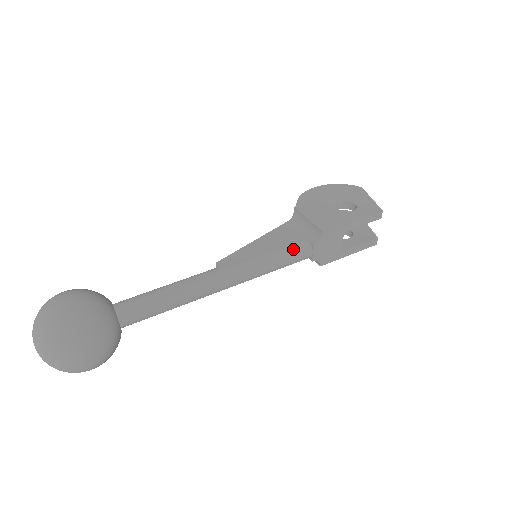
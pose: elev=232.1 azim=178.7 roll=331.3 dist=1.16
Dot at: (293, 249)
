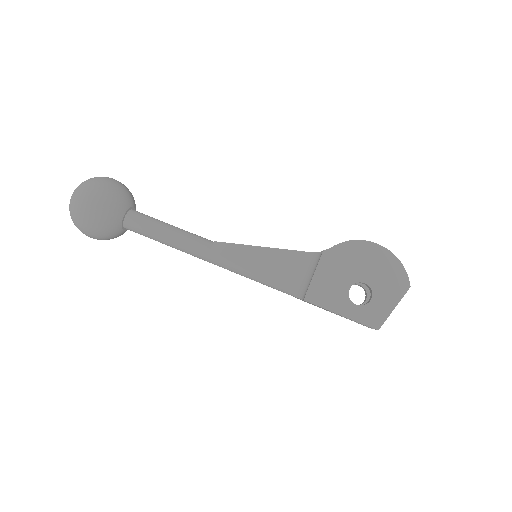
Dot at: (276, 284)
